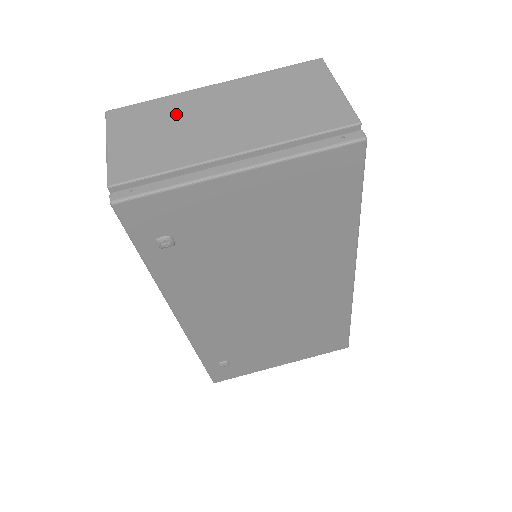
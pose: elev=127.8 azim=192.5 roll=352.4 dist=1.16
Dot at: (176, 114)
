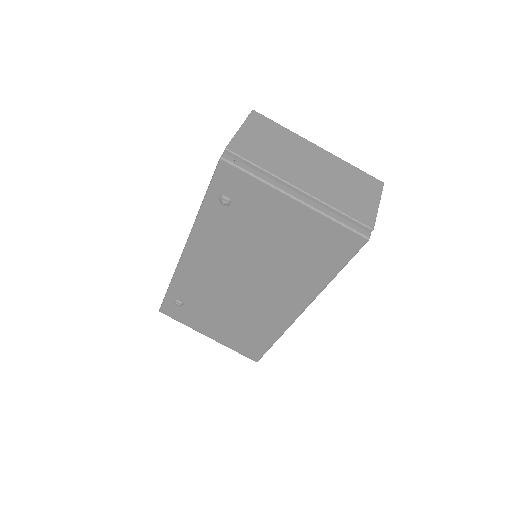
Dot at: (288, 144)
